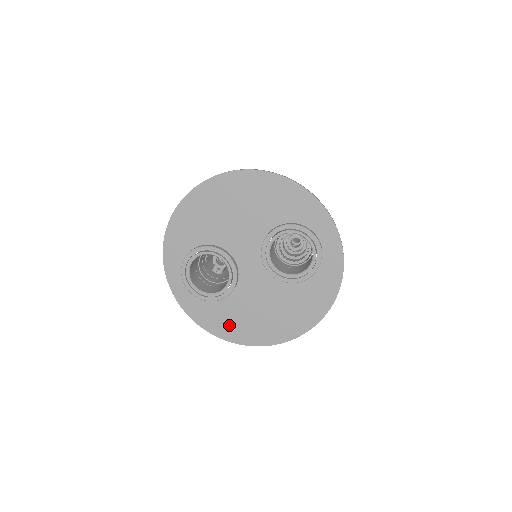
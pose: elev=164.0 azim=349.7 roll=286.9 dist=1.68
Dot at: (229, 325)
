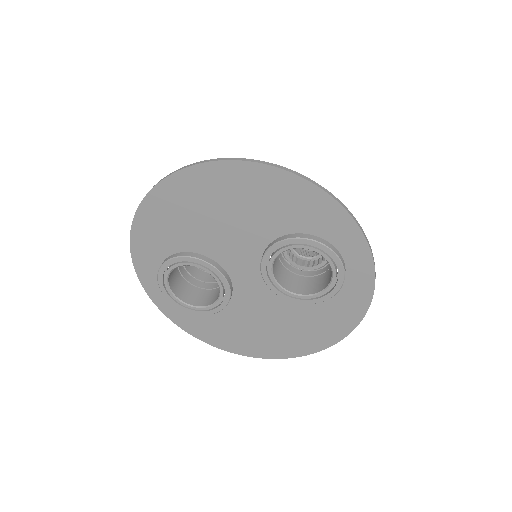
Dot at: (225, 336)
